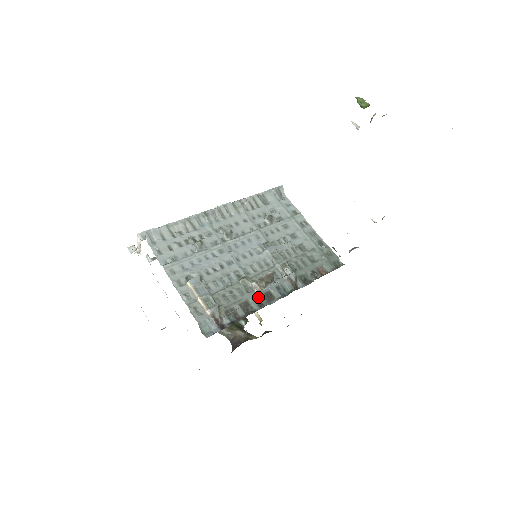
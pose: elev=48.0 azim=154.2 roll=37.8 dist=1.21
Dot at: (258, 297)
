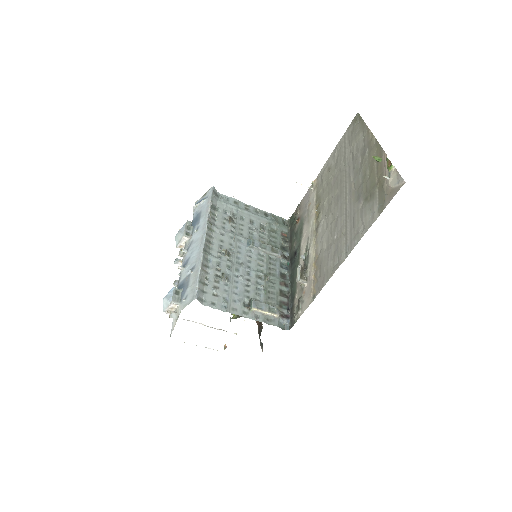
Dot at: (281, 282)
